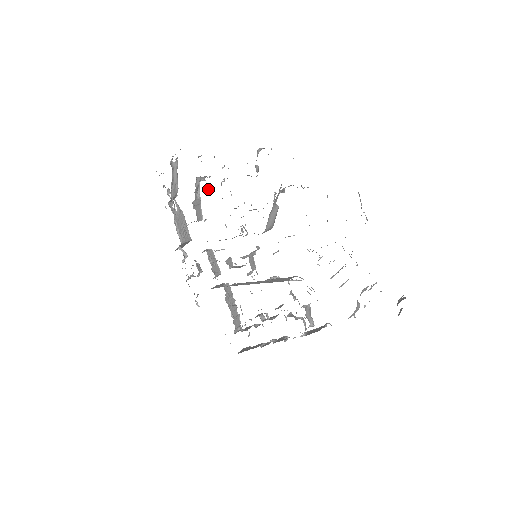
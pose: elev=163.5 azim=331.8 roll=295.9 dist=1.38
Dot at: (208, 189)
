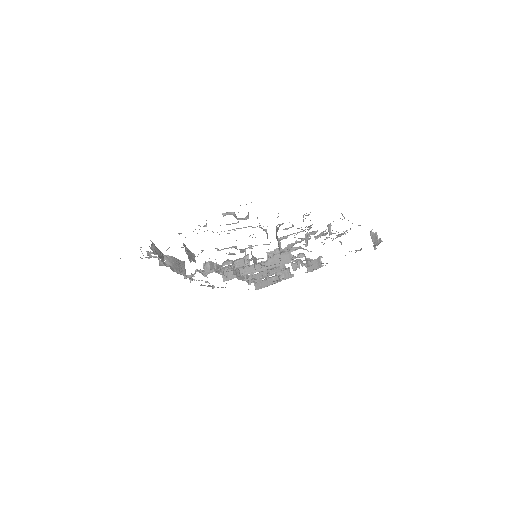
Dot at: (201, 250)
